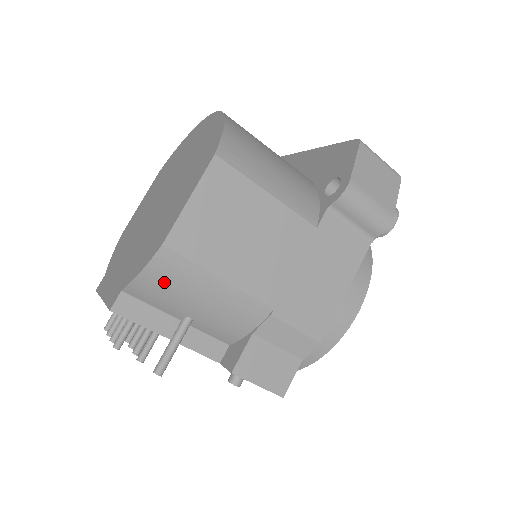
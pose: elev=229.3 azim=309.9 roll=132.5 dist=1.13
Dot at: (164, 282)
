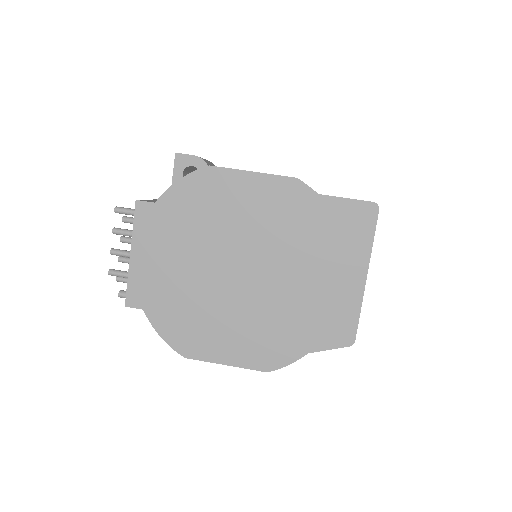
Dot at: occluded
